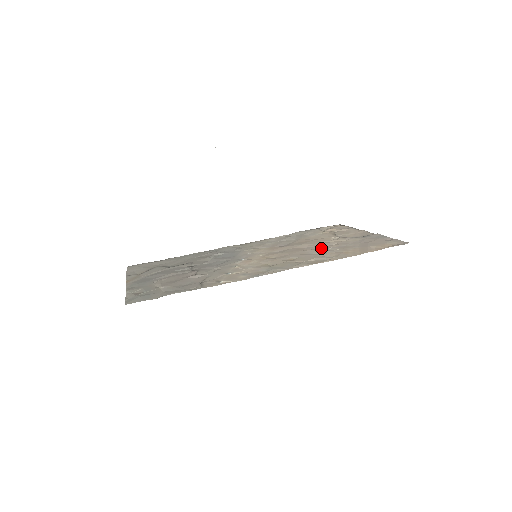
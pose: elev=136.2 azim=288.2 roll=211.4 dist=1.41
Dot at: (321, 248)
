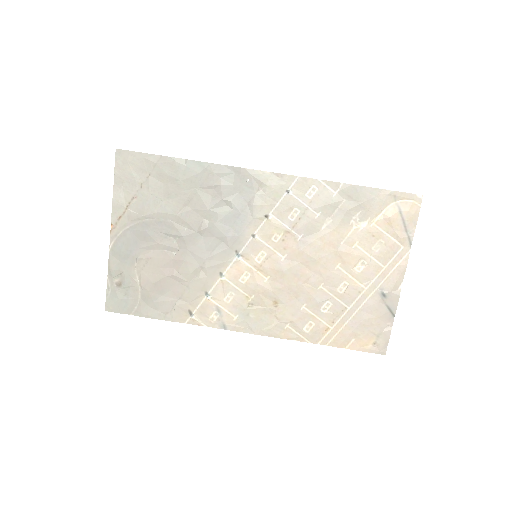
Dot at: (321, 293)
